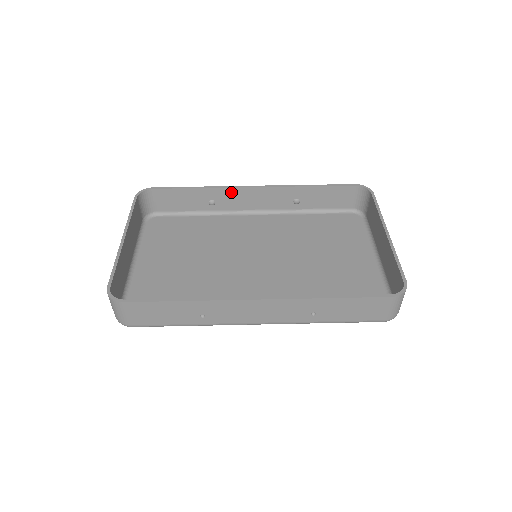
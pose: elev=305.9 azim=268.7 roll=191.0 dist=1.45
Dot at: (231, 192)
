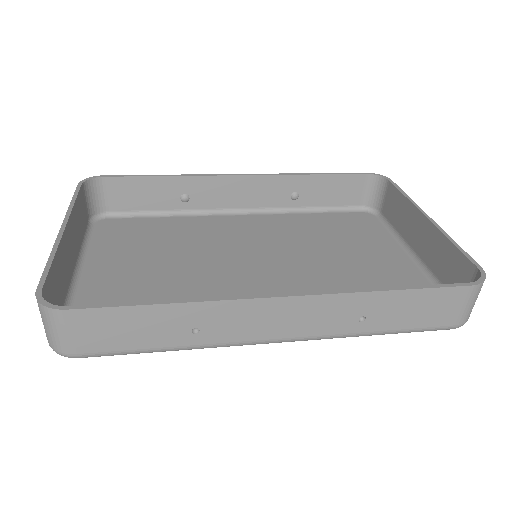
Dot at: (211, 182)
